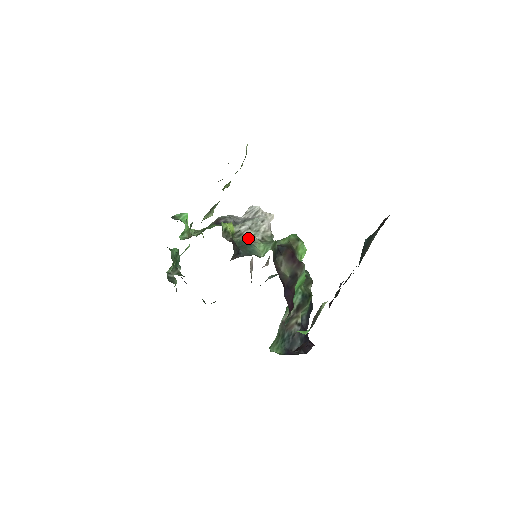
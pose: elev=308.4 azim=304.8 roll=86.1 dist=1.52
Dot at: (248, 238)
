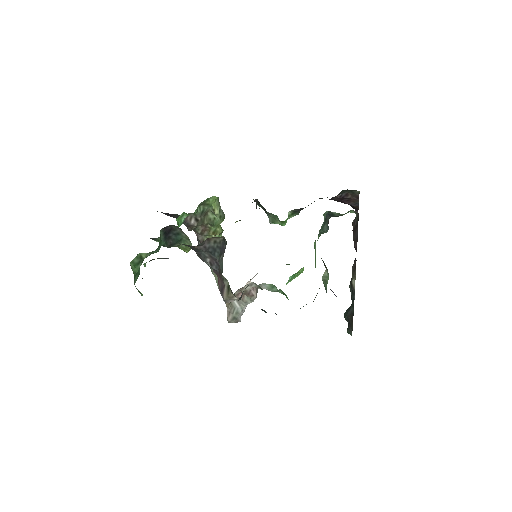
Dot at: occluded
